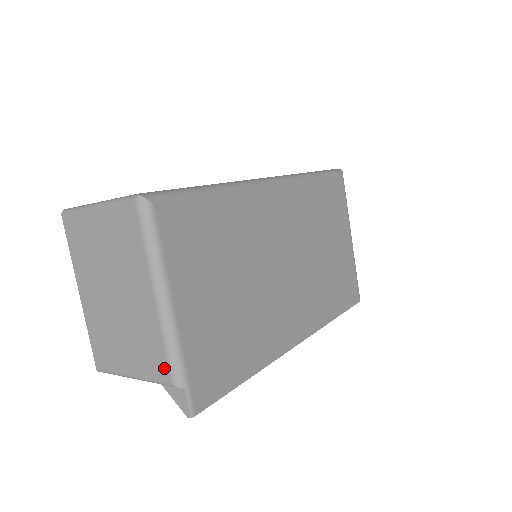
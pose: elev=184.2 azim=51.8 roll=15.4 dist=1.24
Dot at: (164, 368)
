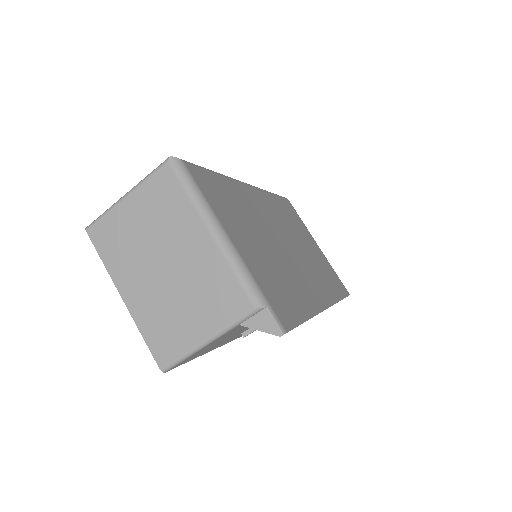
Dot at: (241, 297)
